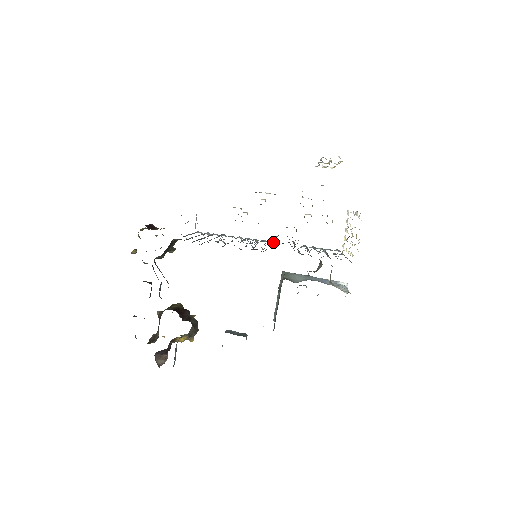
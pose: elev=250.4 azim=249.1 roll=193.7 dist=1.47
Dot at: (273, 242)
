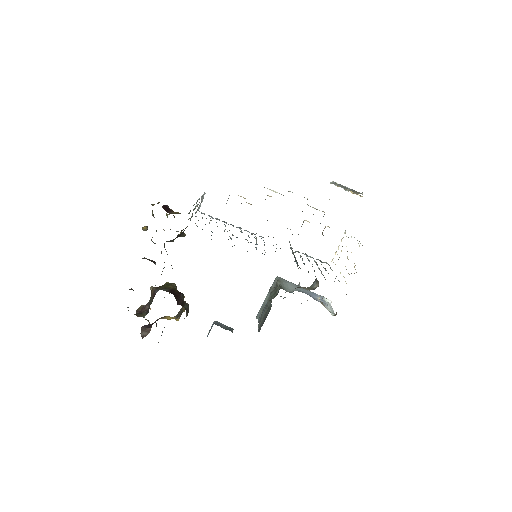
Dot at: occluded
